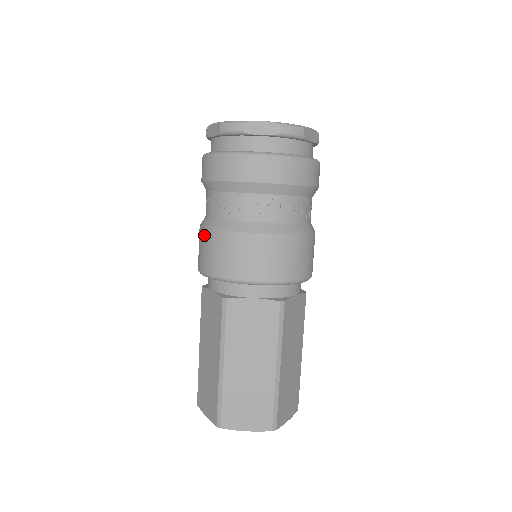
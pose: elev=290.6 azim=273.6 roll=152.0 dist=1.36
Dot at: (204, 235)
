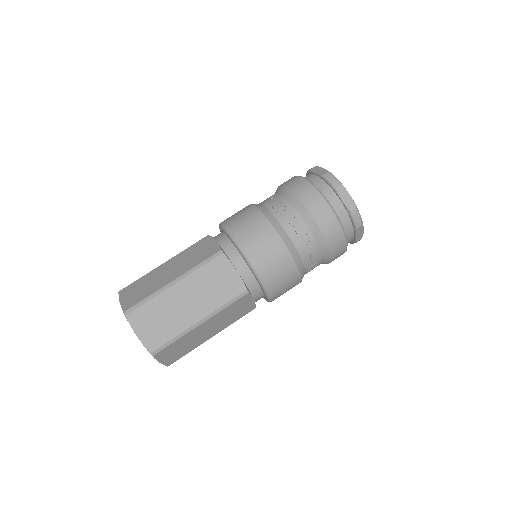
Dot at: (251, 210)
